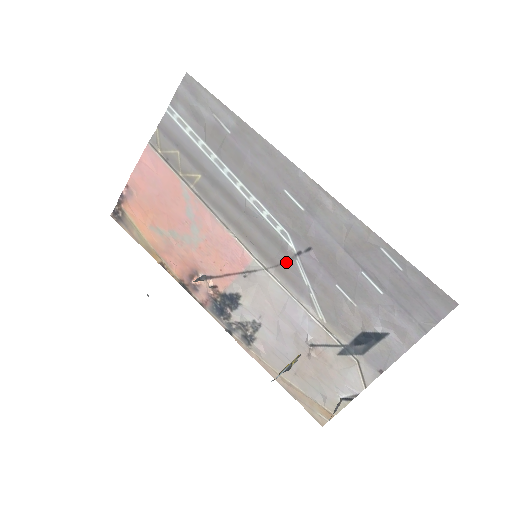
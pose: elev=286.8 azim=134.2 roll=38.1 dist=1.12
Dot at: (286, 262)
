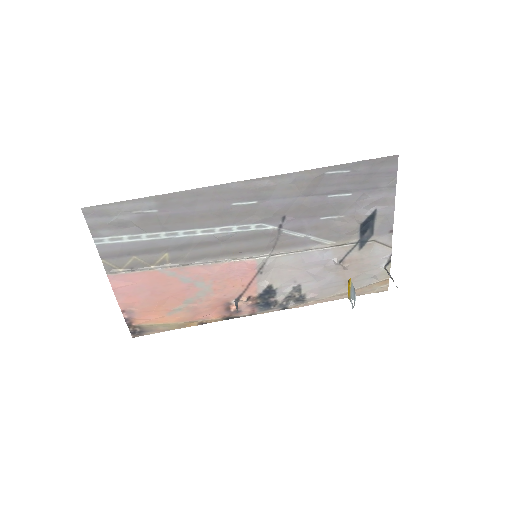
Dot at: (278, 239)
